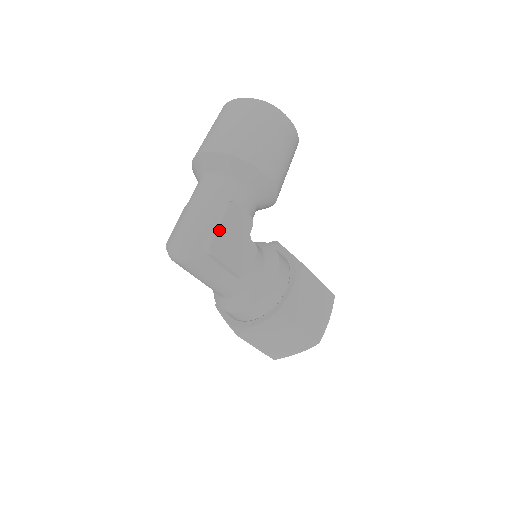
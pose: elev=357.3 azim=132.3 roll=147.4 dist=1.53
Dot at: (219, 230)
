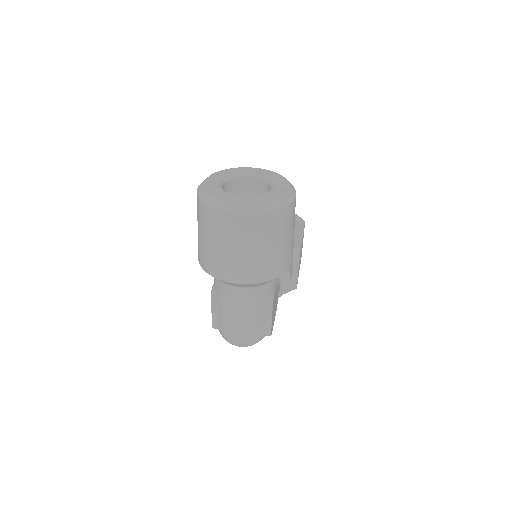
Dot at: occluded
